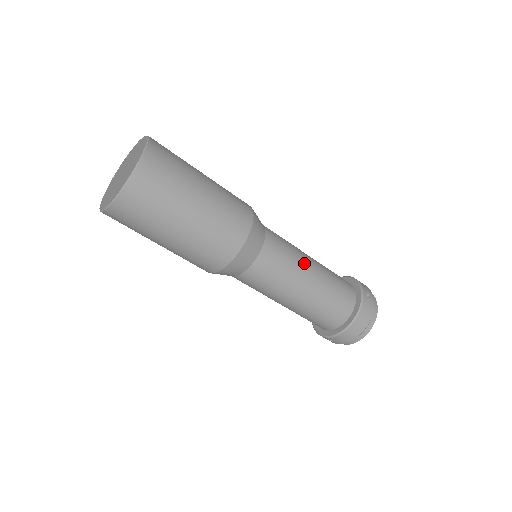
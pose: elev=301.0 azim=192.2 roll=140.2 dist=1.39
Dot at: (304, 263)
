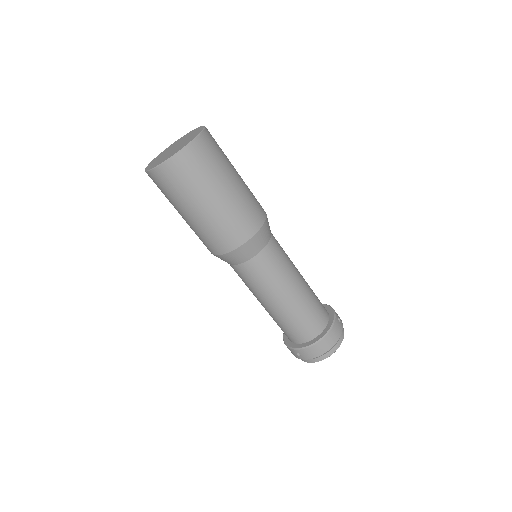
Dot at: (295, 272)
